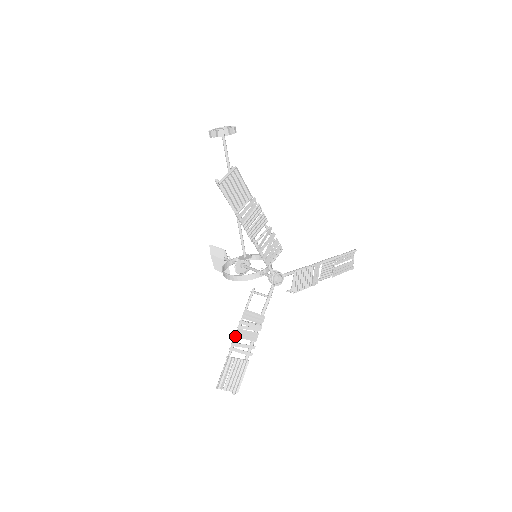
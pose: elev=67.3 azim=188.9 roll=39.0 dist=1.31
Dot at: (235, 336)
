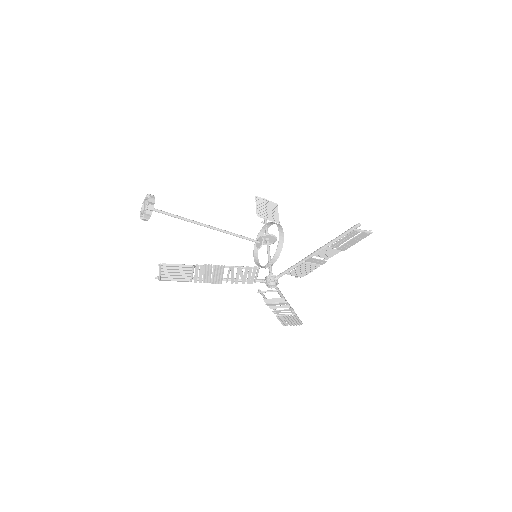
Dot at: (271, 308)
